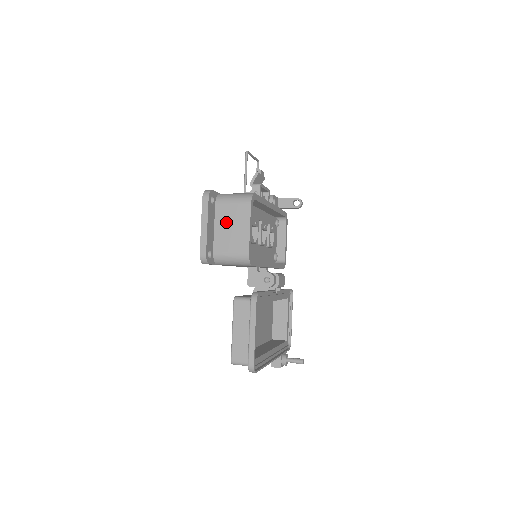
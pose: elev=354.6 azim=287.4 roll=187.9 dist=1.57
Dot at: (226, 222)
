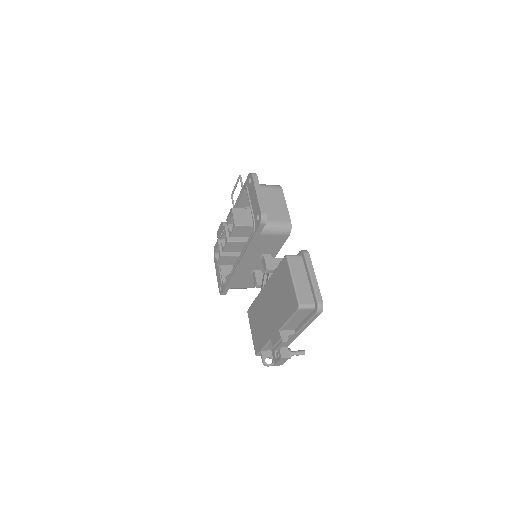
Dot at: (266, 199)
